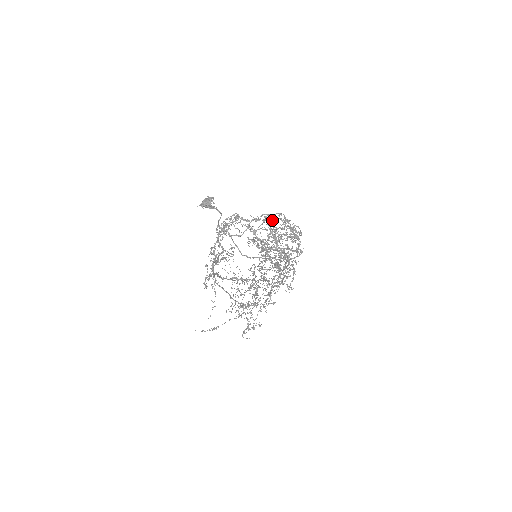
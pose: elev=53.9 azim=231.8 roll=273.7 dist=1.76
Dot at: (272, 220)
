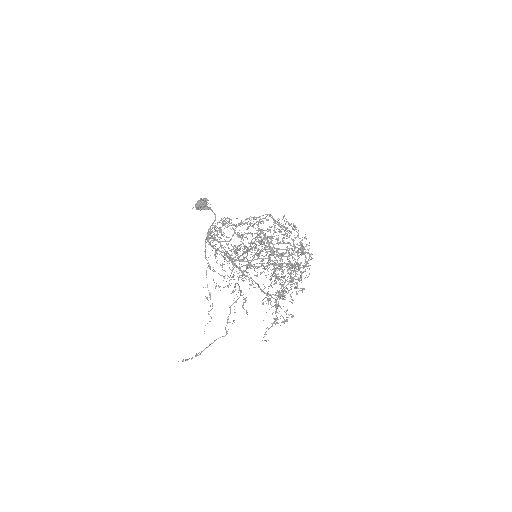
Dot at: (260, 221)
